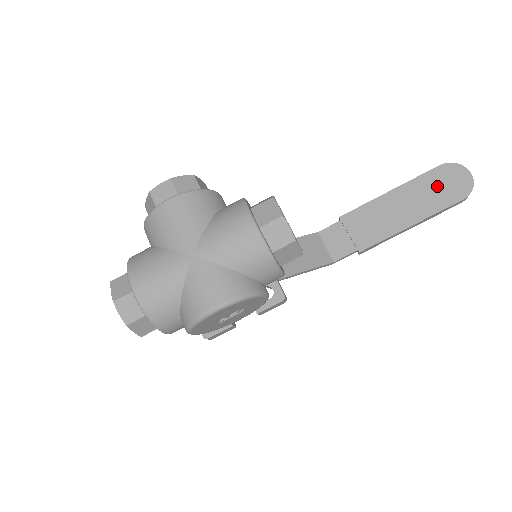
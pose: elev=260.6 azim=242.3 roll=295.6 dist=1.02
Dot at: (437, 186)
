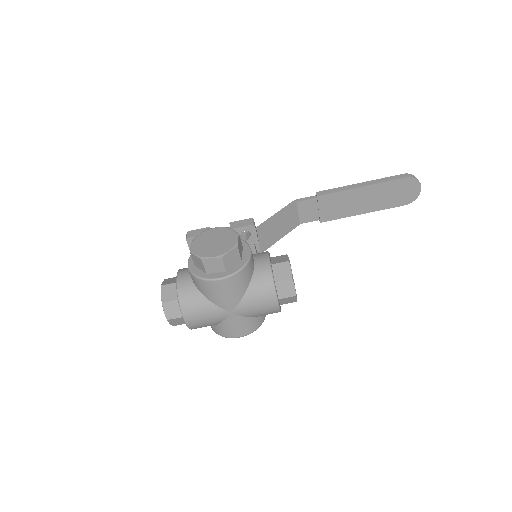
Dot at: (395, 192)
